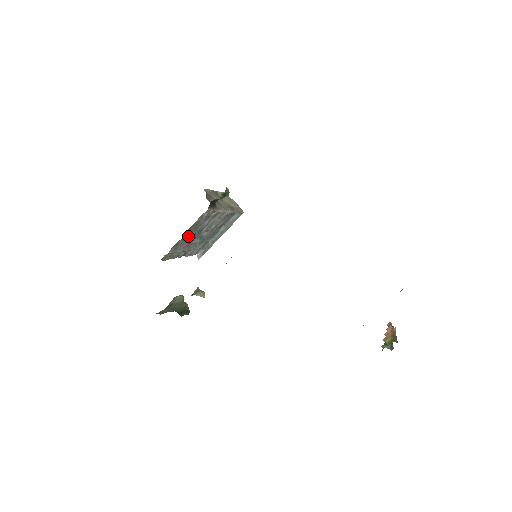
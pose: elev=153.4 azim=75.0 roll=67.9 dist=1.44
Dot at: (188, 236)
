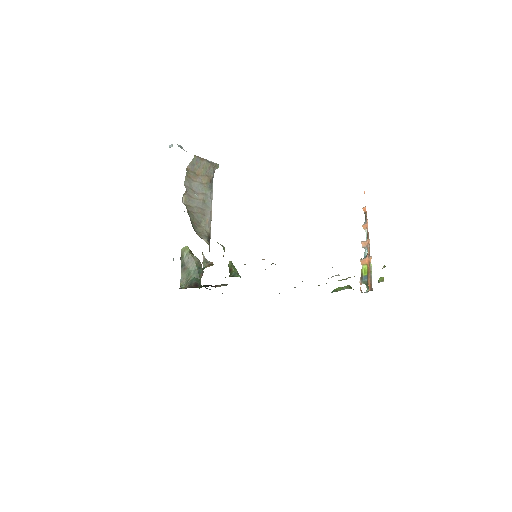
Dot at: occluded
